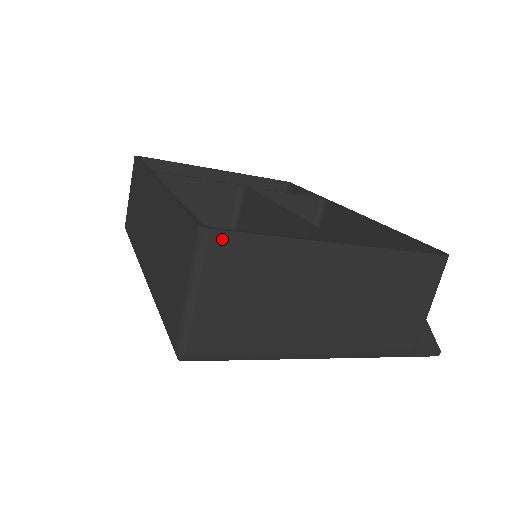
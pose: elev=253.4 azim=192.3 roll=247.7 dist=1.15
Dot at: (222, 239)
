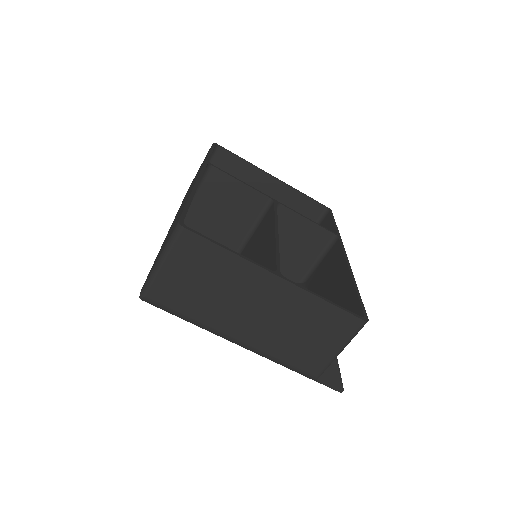
Dot at: (190, 237)
